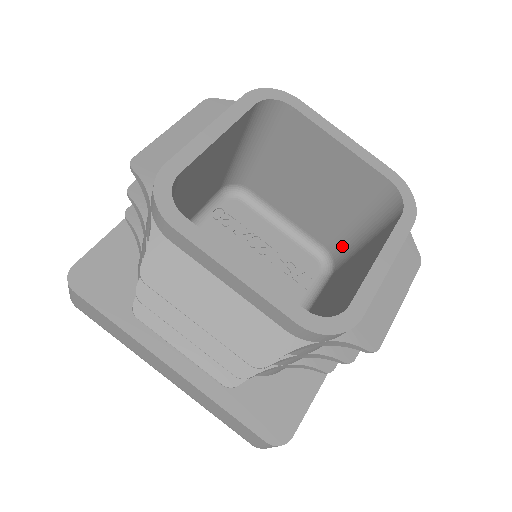
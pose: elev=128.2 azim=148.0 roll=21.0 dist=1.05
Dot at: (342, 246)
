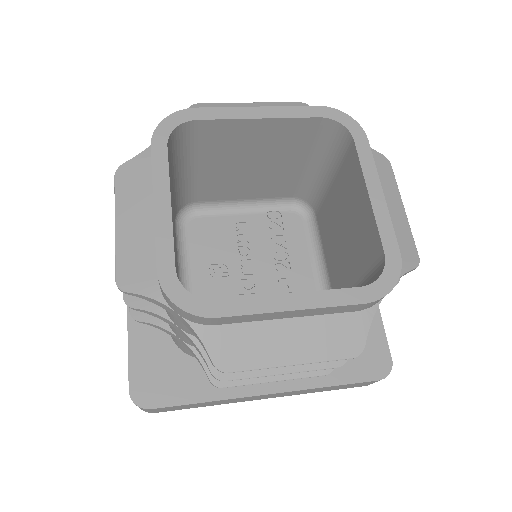
Dot at: occluded
